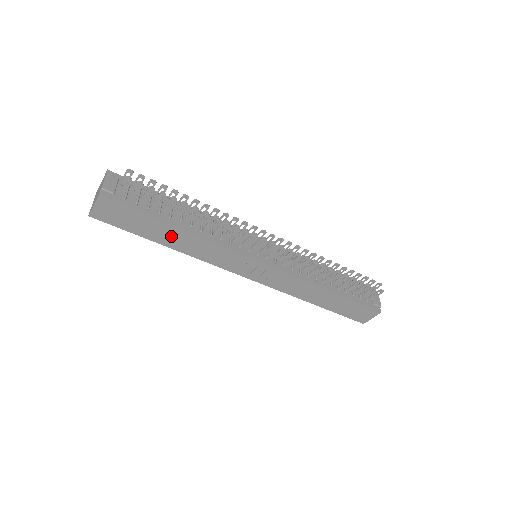
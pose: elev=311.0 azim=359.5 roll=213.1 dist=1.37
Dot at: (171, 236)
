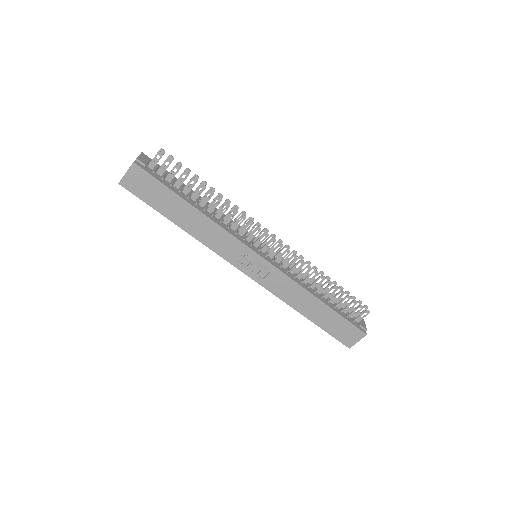
Dot at: (186, 215)
